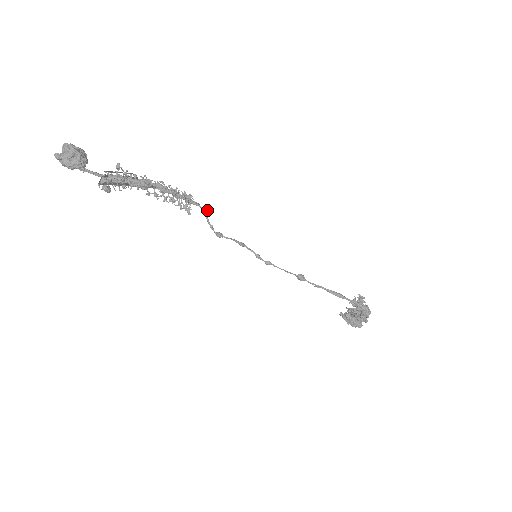
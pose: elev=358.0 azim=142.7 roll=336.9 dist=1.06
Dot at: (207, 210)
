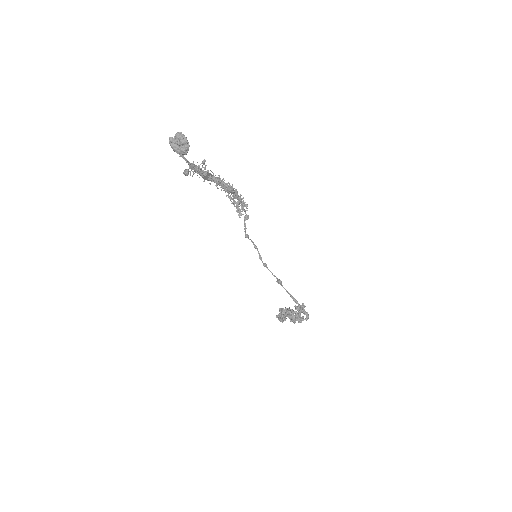
Dot at: occluded
